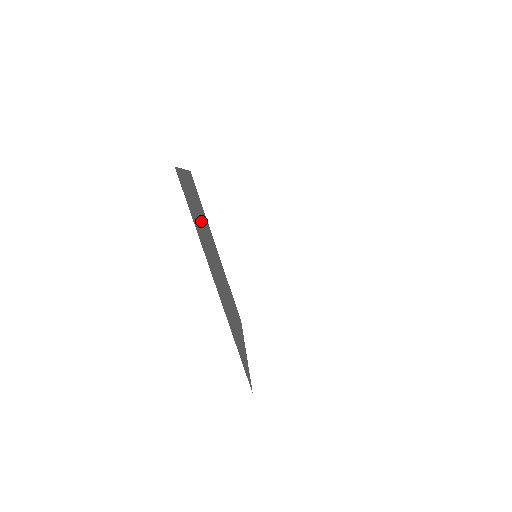
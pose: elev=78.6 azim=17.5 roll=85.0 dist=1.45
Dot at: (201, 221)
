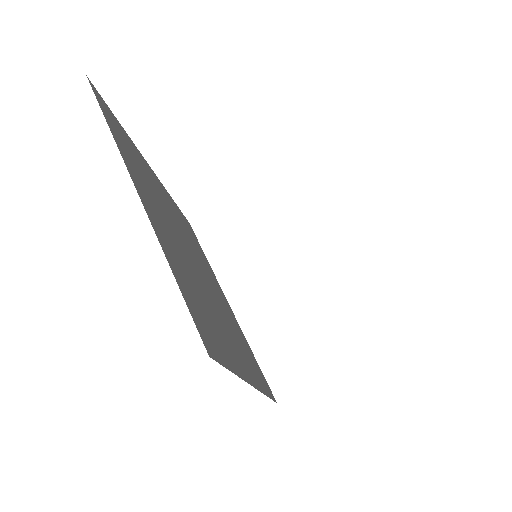
Dot at: (176, 244)
